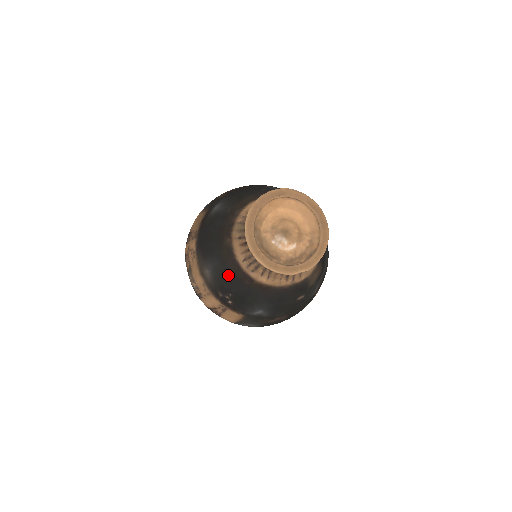
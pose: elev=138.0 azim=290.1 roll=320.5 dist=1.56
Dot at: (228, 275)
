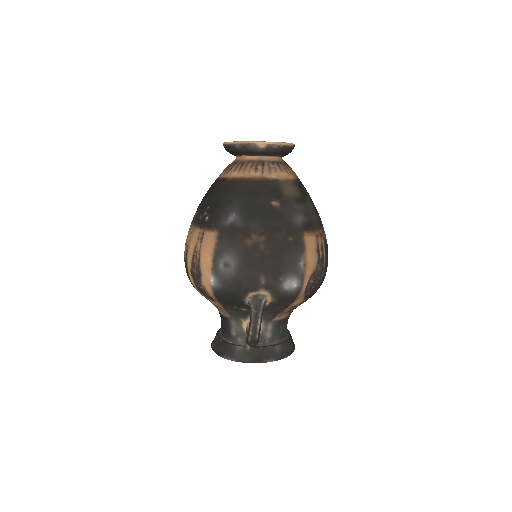
Dot at: (209, 192)
